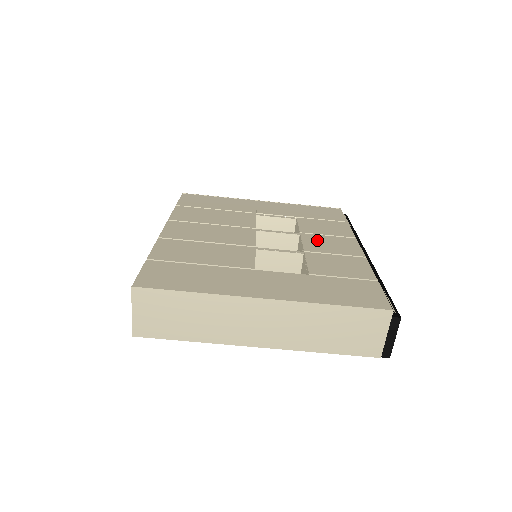
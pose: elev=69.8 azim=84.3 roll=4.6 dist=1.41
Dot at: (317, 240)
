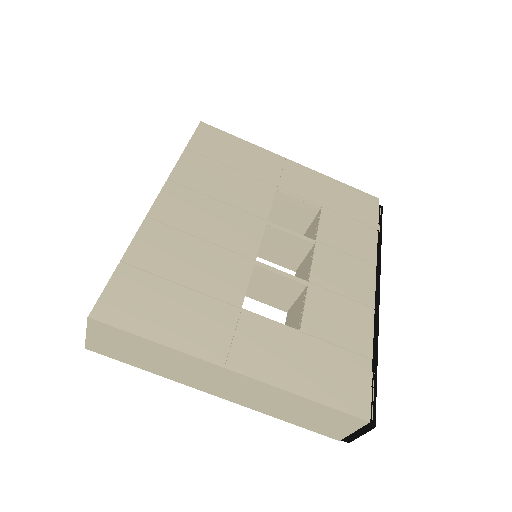
Dot at: (330, 262)
